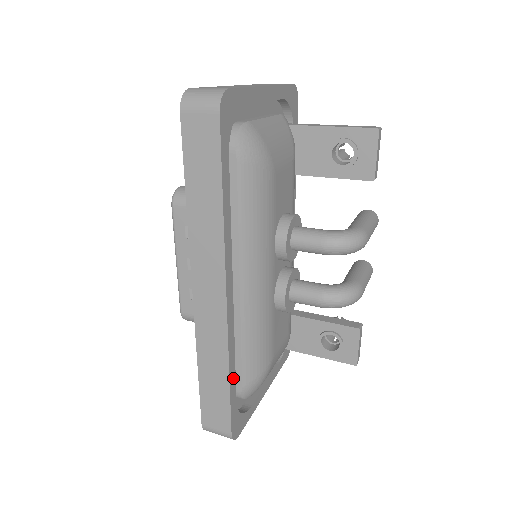
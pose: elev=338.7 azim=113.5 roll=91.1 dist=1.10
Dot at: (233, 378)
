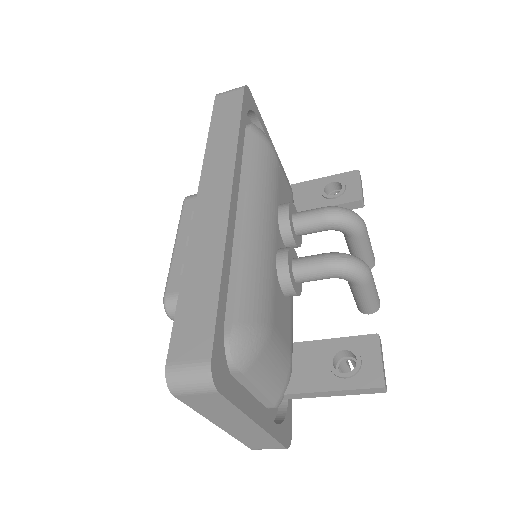
Dot at: (225, 285)
